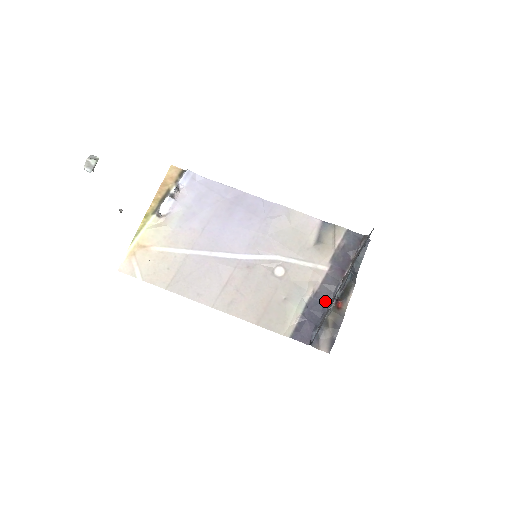
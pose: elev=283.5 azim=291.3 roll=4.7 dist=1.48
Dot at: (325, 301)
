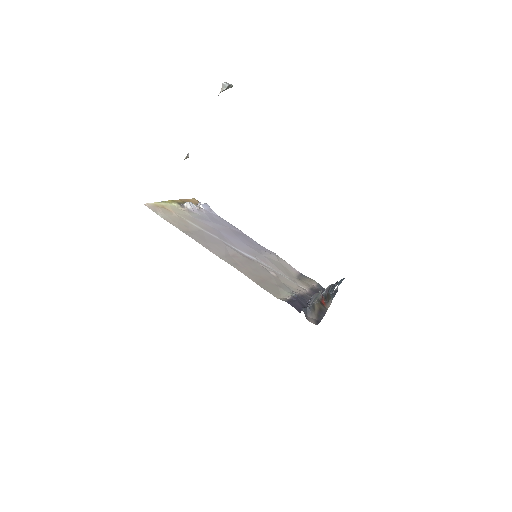
Dot at: occluded
